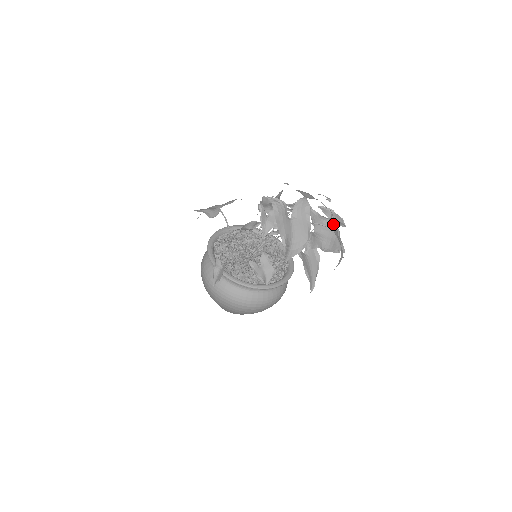
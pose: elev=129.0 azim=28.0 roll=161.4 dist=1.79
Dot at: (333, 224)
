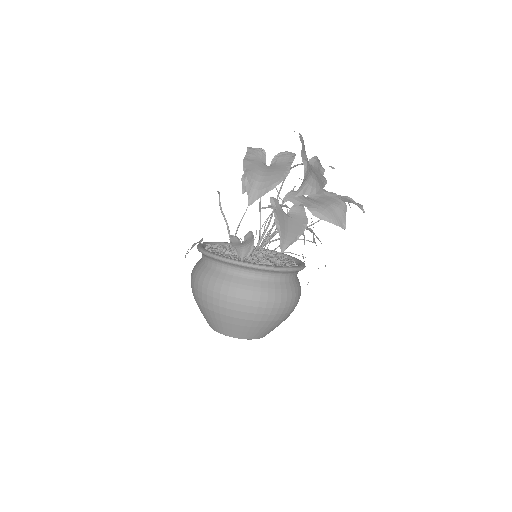
Dot at: (338, 197)
